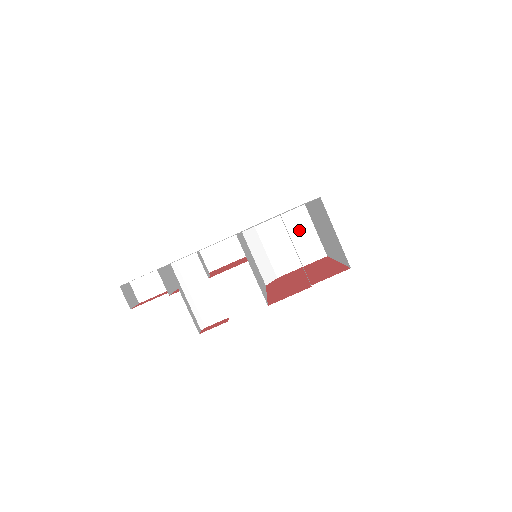
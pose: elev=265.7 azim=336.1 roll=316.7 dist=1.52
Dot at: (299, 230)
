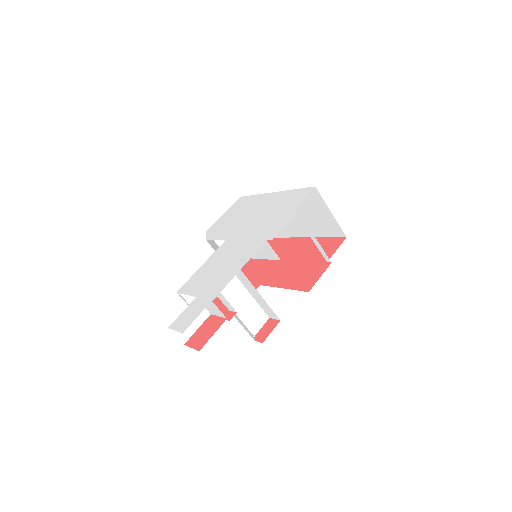
Dot at: occluded
